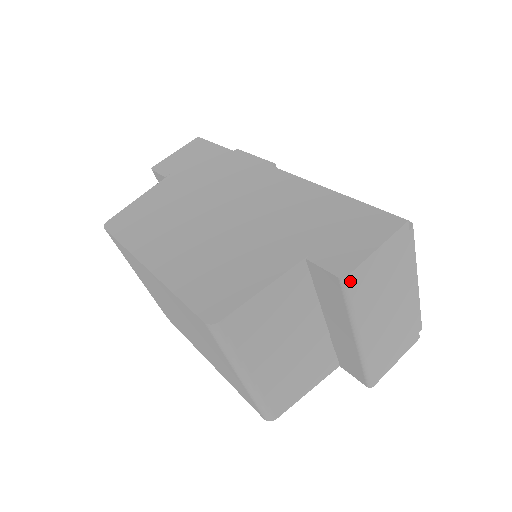
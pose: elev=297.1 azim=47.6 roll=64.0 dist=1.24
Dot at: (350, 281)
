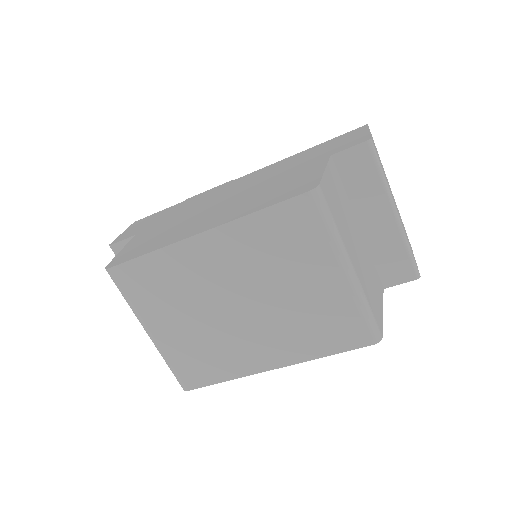
Dot at: (373, 144)
